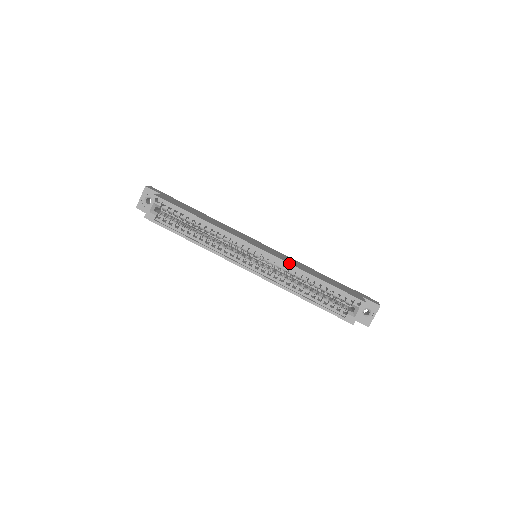
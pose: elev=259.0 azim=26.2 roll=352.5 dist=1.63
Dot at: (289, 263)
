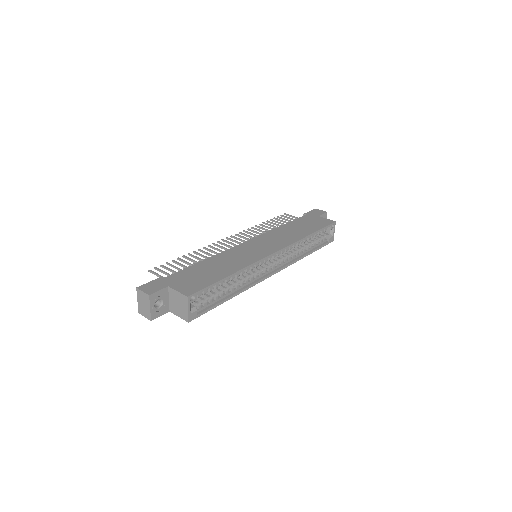
Dot at: (295, 242)
